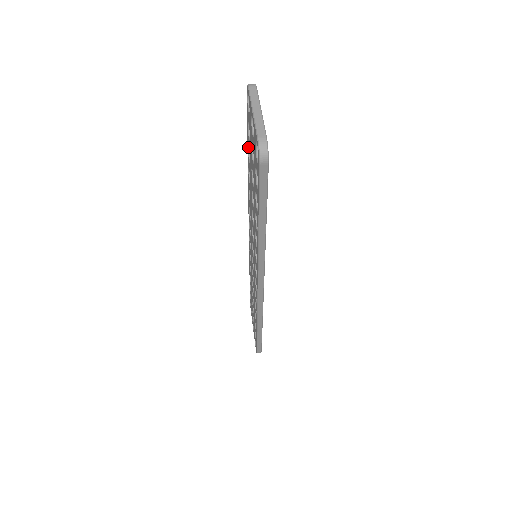
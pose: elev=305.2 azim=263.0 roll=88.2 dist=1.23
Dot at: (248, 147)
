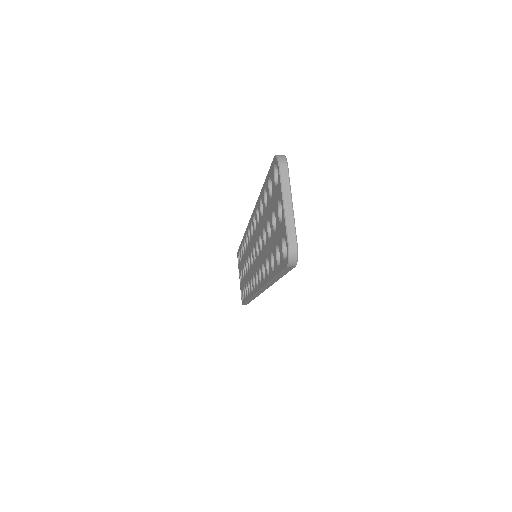
Dot at: (265, 188)
